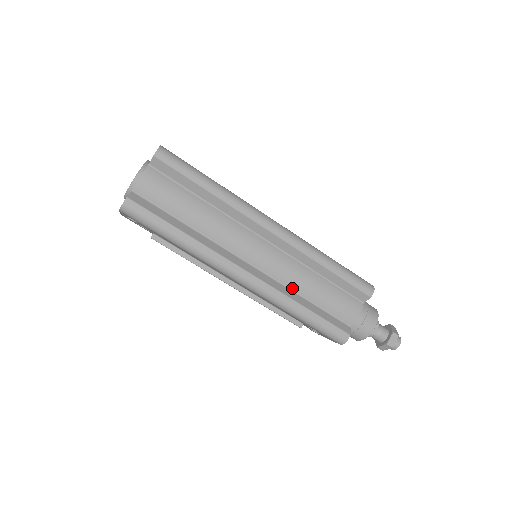
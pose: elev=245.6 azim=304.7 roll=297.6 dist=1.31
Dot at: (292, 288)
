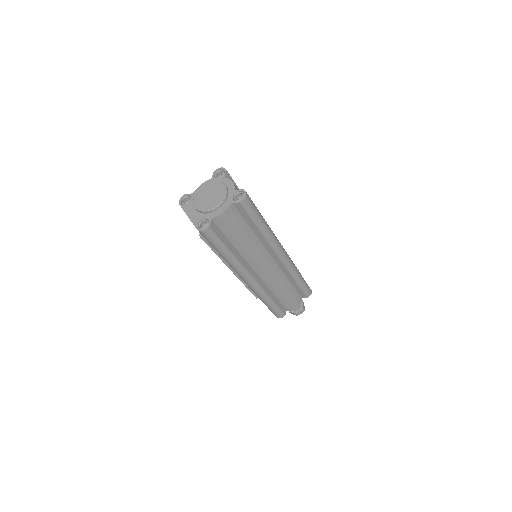
Dot at: (270, 287)
